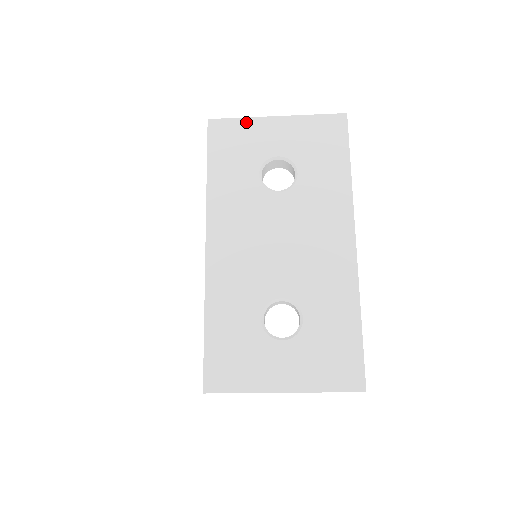
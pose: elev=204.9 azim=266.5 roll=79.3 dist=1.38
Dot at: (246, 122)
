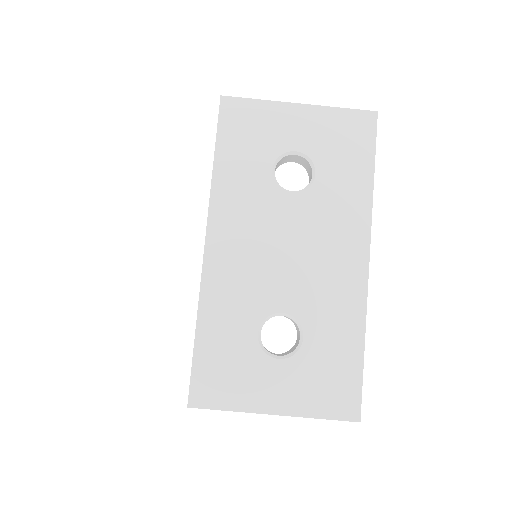
Dot at: (264, 105)
